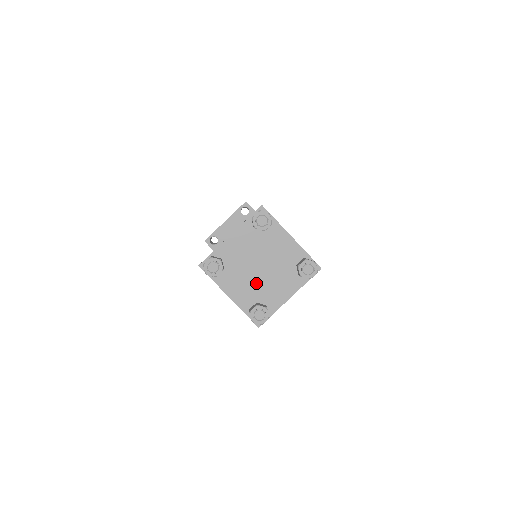
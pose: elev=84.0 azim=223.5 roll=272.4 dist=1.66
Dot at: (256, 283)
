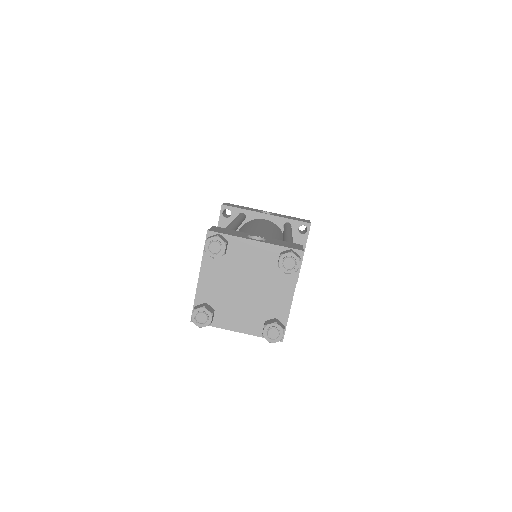
Dot at: (252, 304)
